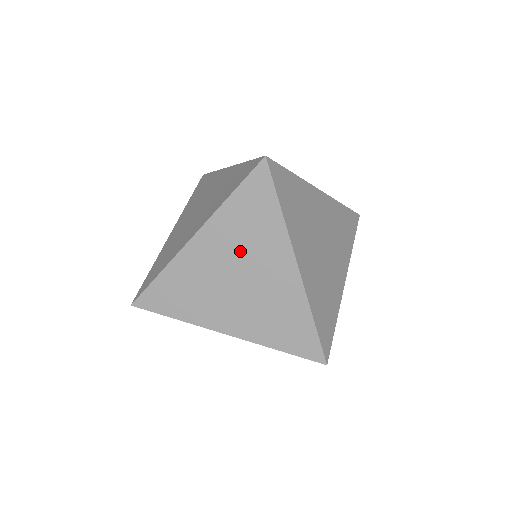
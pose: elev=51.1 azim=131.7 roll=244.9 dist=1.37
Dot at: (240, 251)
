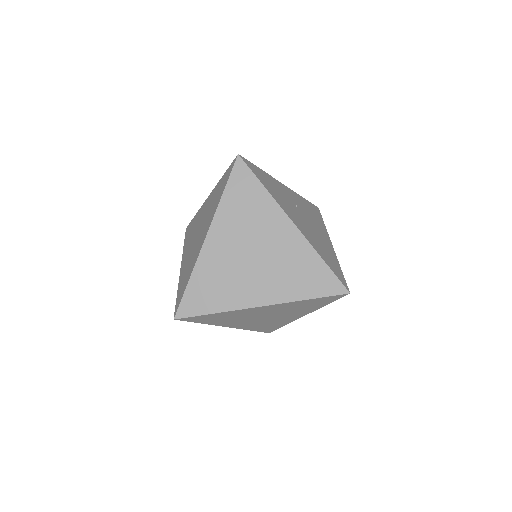
Dot at: (282, 312)
